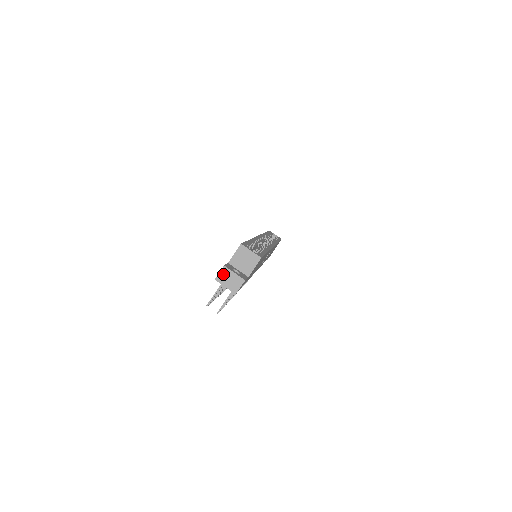
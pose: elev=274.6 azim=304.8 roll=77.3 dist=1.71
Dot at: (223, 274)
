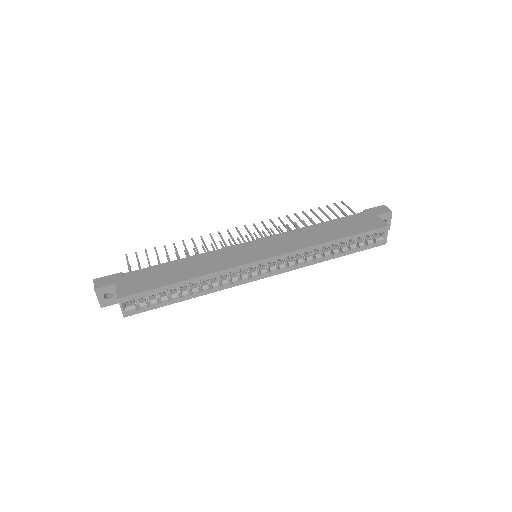
Dot at: occluded
